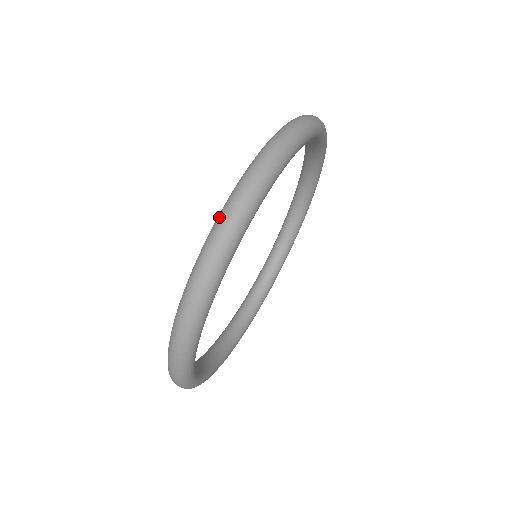
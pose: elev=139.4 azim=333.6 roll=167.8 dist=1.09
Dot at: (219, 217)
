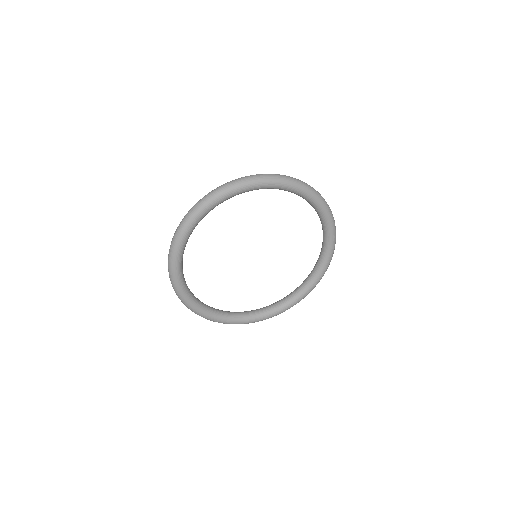
Dot at: occluded
